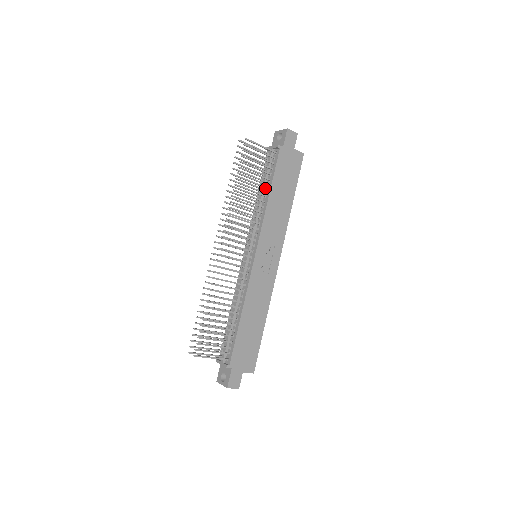
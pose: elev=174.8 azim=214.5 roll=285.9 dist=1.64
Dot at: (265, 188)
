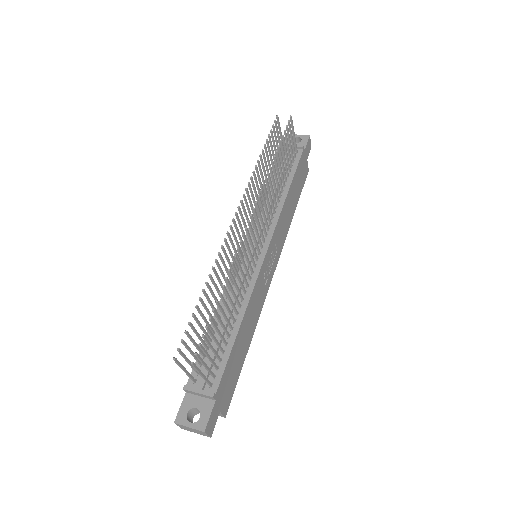
Dot at: occluded
